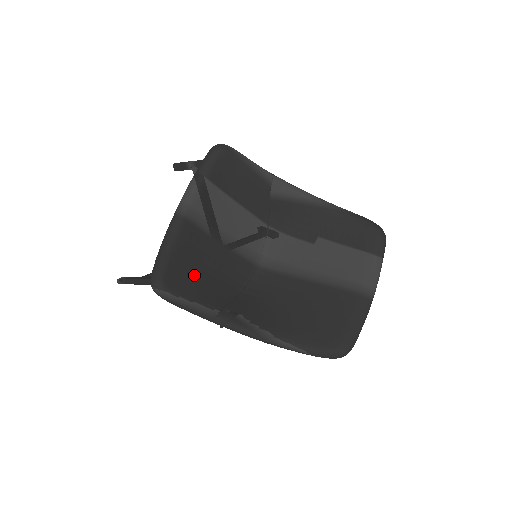
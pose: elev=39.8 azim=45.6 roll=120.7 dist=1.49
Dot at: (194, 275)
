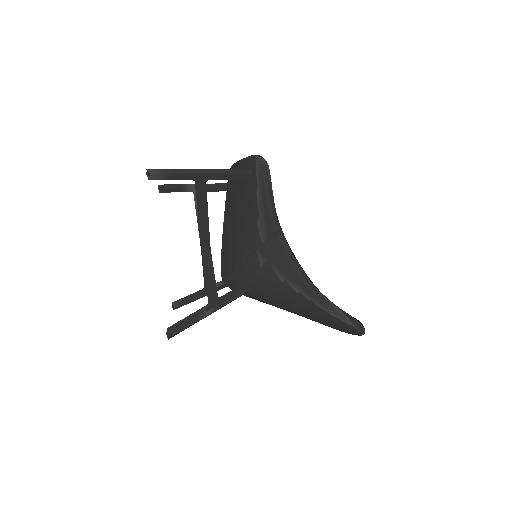
Dot at: occluded
